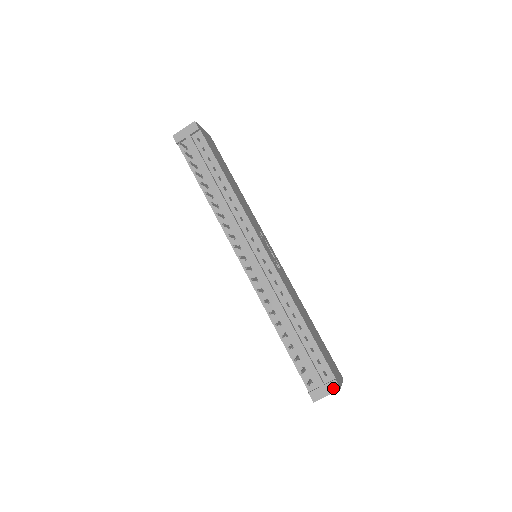
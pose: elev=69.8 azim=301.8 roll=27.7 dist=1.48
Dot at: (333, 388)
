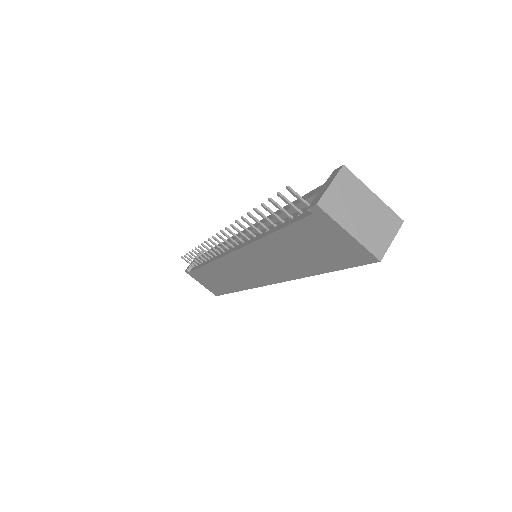
Dot at: (334, 175)
